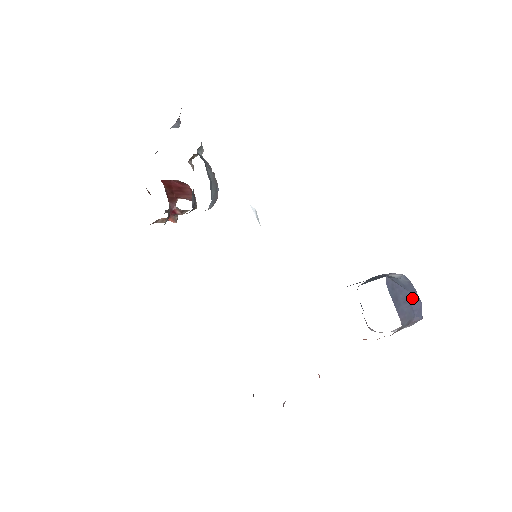
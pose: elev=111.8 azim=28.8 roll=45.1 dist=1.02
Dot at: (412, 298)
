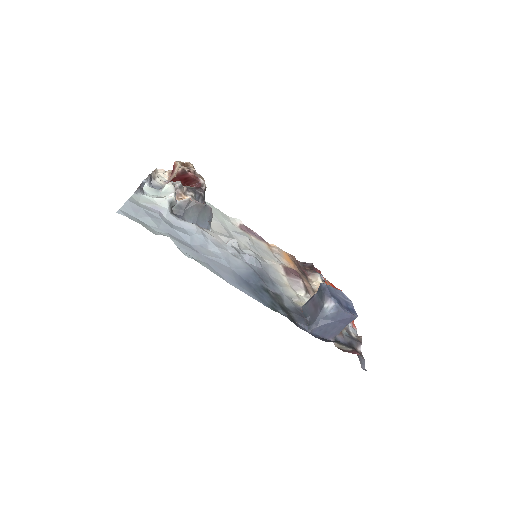
Dot at: (341, 321)
